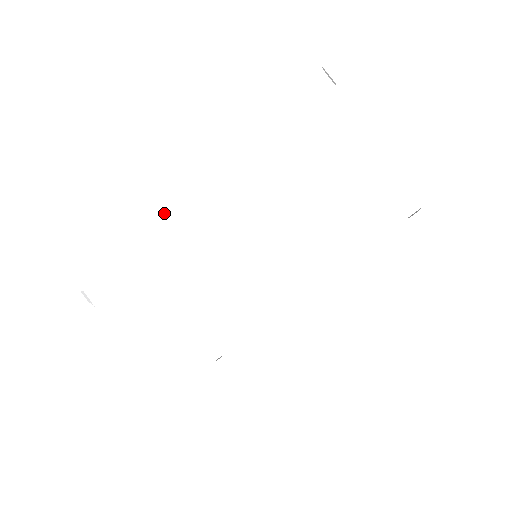
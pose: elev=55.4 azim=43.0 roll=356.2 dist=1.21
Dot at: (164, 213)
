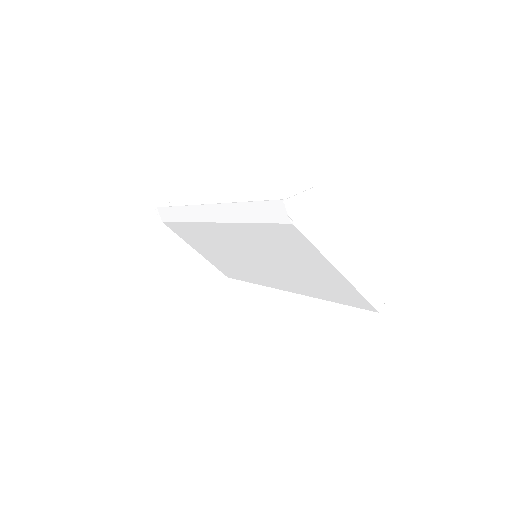
Dot at: (193, 205)
